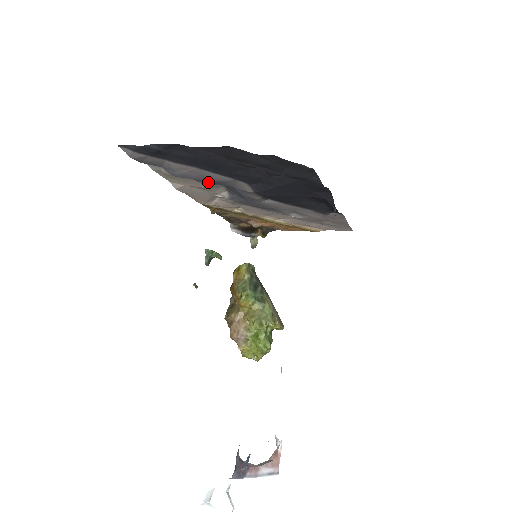
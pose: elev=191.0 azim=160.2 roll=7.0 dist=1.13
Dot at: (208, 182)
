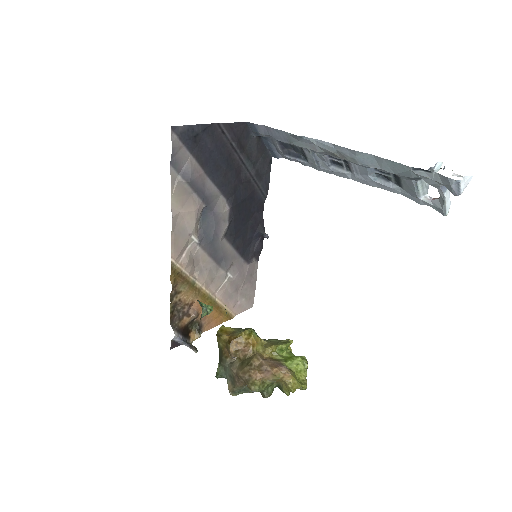
Dot at: (203, 198)
